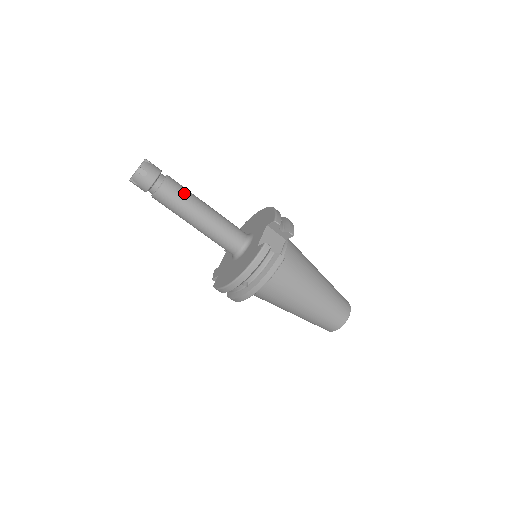
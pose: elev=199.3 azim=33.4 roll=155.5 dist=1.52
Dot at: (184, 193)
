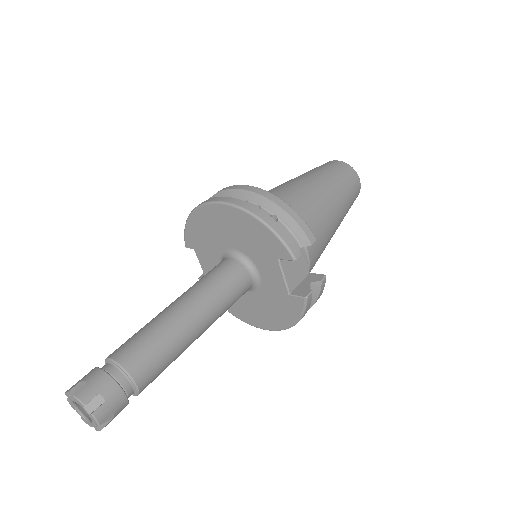
Dot at: (164, 354)
